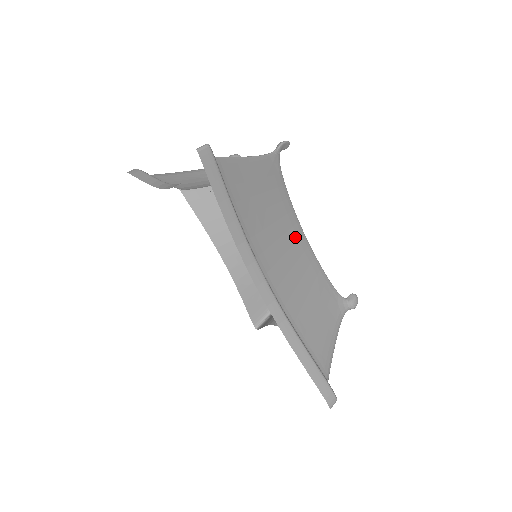
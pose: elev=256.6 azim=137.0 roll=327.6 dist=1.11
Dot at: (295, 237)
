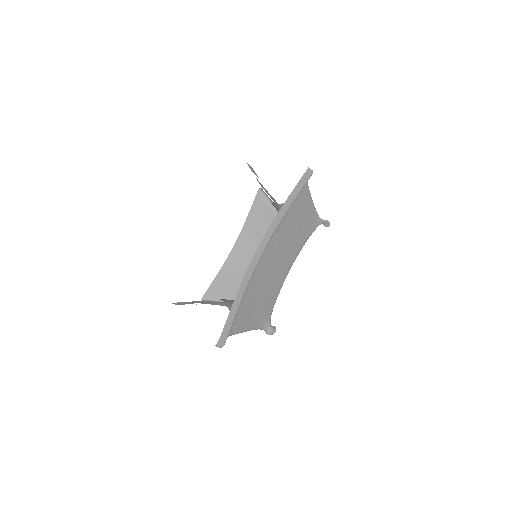
Dot at: (286, 264)
